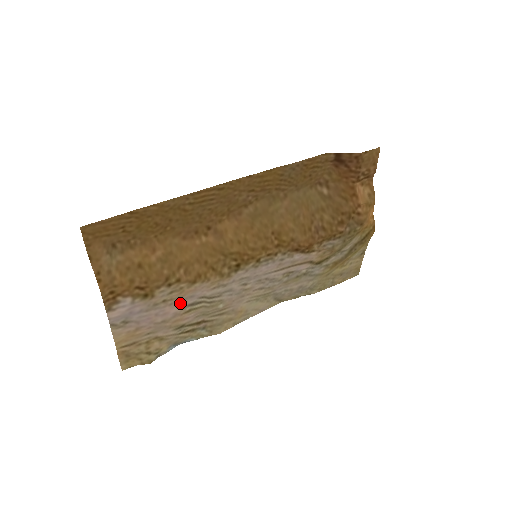
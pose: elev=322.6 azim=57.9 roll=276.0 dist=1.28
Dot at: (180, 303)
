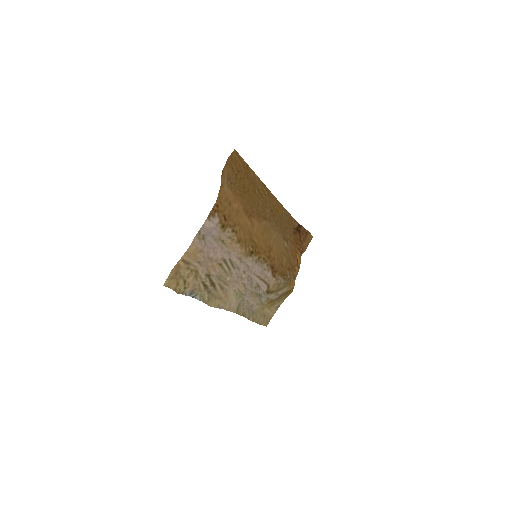
Dot at: (223, 252)
